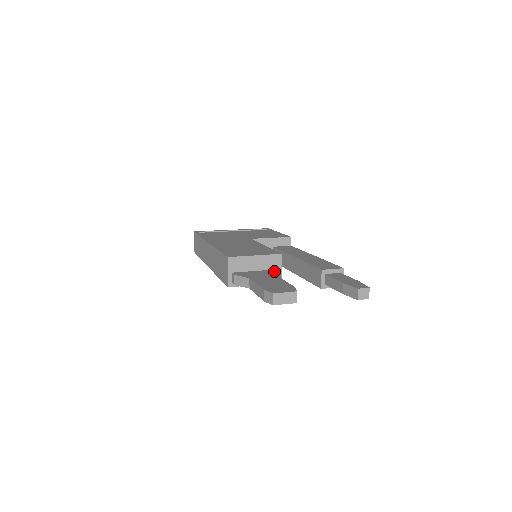
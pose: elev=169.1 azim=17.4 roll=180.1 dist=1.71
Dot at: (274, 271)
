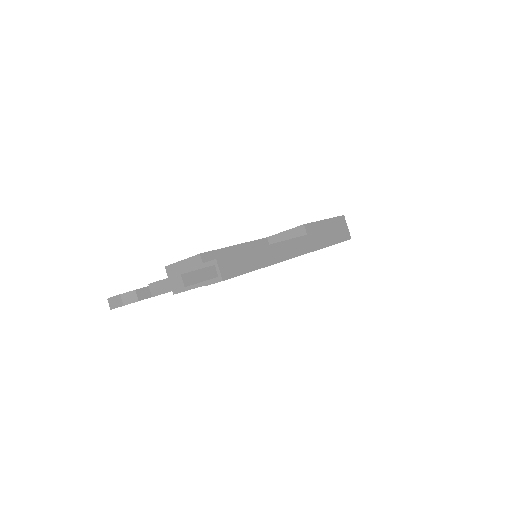
Dot at: occluded
